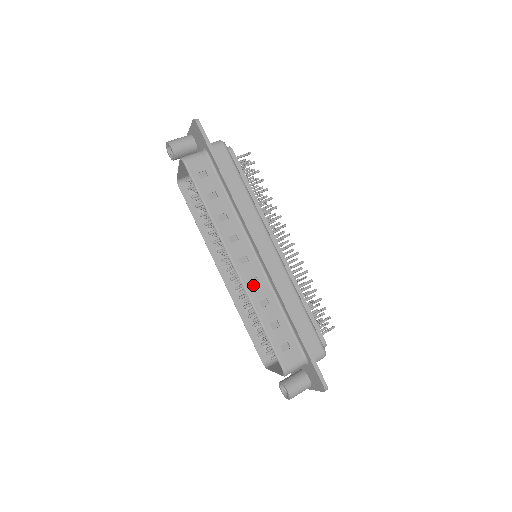
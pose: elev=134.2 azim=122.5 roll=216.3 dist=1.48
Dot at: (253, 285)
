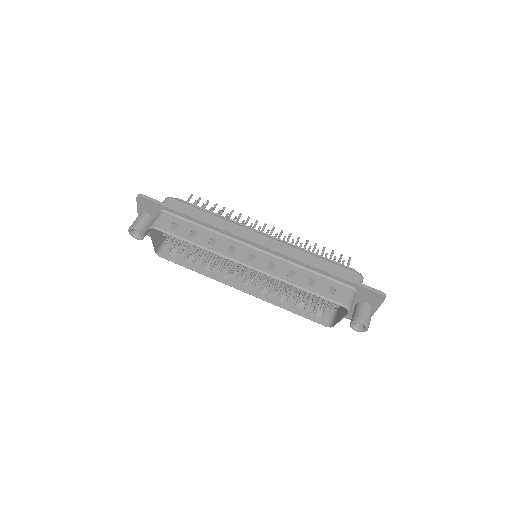
Dot at: (273, 269)
